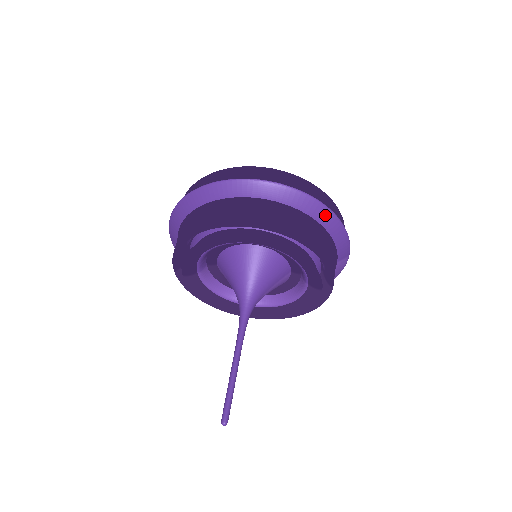
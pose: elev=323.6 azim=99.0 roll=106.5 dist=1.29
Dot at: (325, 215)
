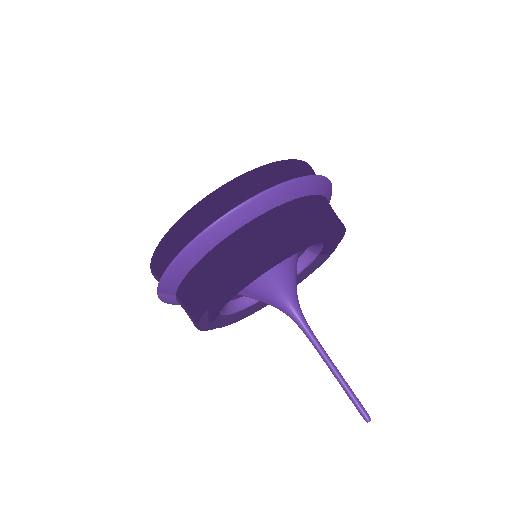
Dot at: (327, 186)
